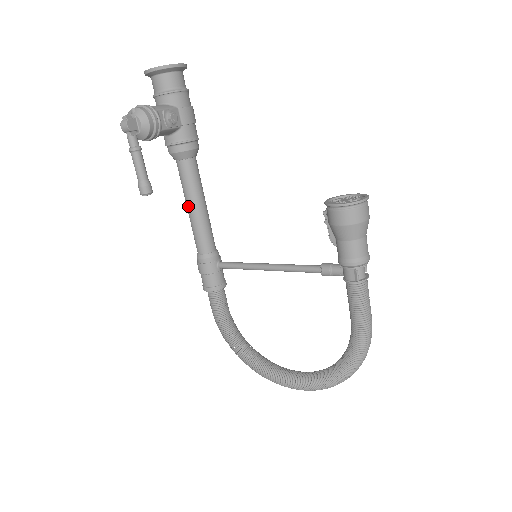
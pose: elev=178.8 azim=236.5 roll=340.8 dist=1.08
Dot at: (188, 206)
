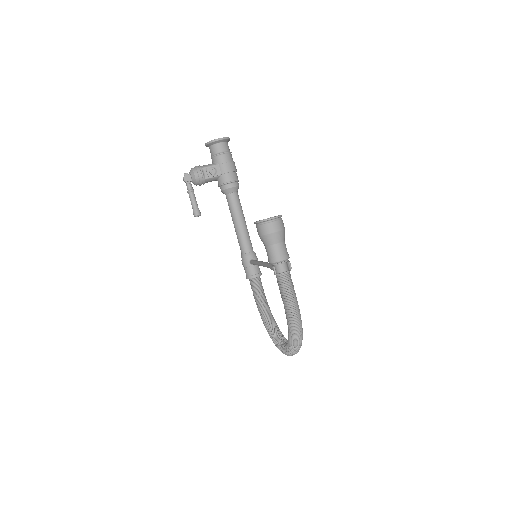
Dot at: (233, 223)
